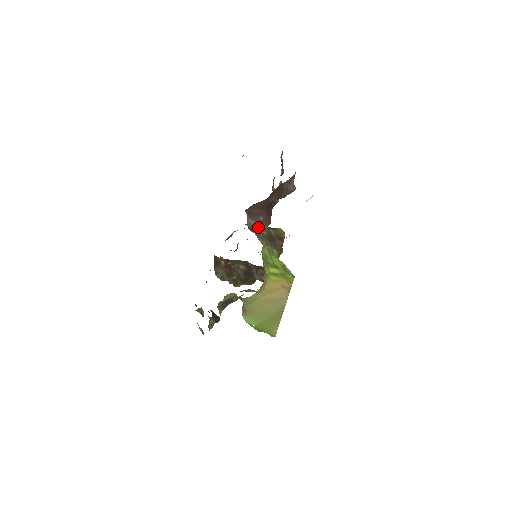
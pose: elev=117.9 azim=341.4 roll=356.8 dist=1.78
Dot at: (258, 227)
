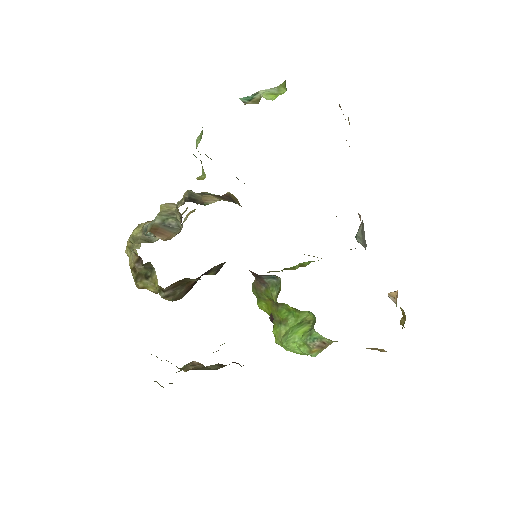
Dot at: occluded
